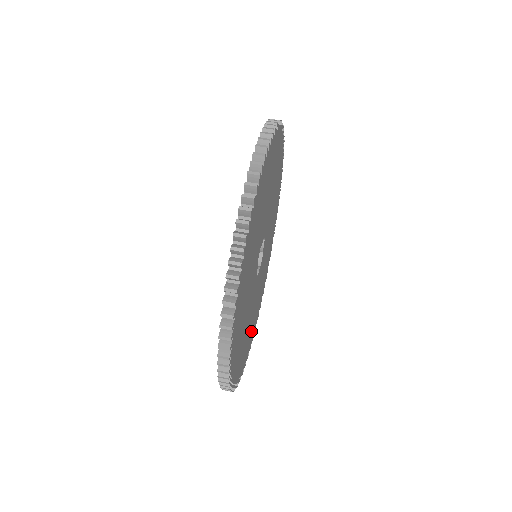
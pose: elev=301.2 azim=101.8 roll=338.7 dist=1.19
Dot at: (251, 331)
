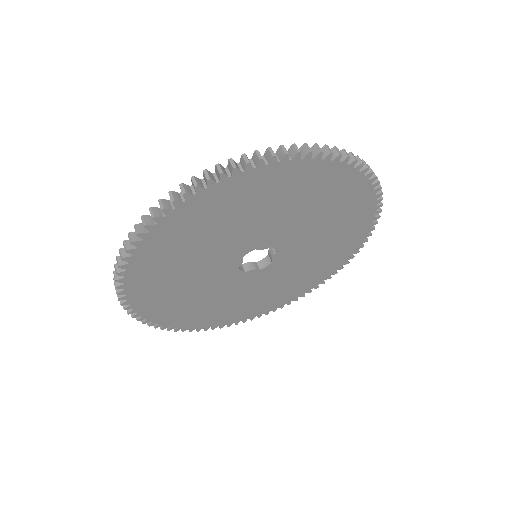
Dot at: (222, 313)
